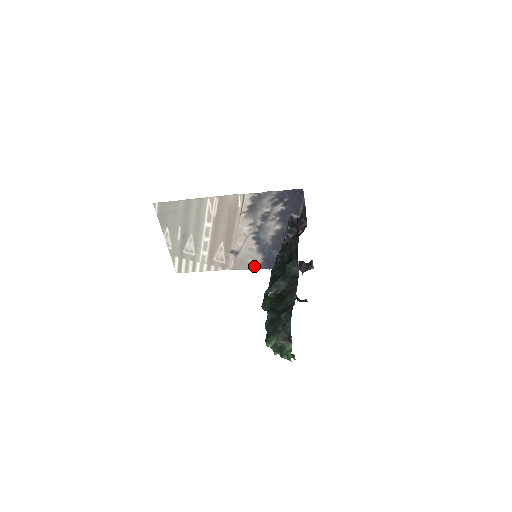
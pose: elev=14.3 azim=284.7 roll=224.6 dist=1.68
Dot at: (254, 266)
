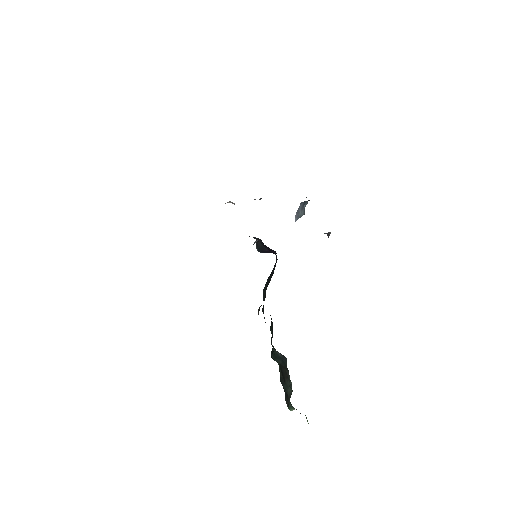
Dot at: occluded
